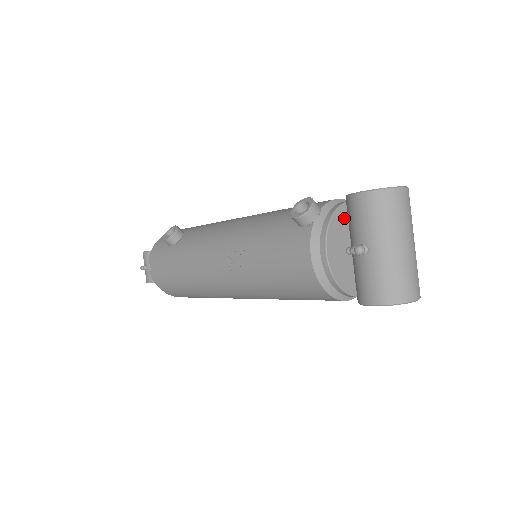
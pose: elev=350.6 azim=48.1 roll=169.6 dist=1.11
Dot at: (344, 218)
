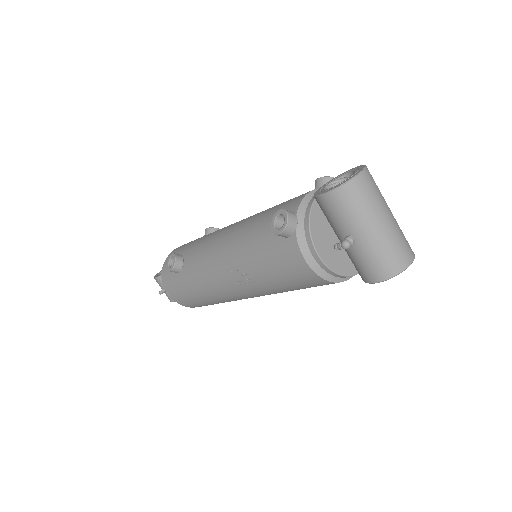
Dot at: (320, 213)
